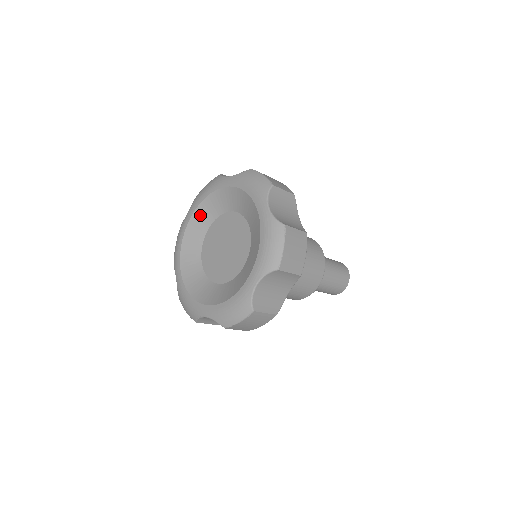
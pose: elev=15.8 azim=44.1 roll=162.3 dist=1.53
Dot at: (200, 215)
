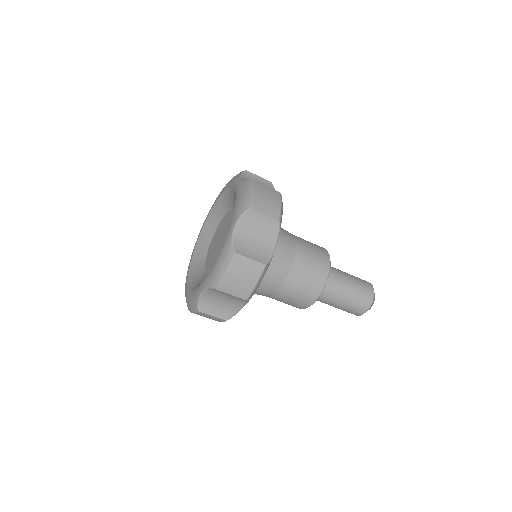
Dot at: (203, 237)
